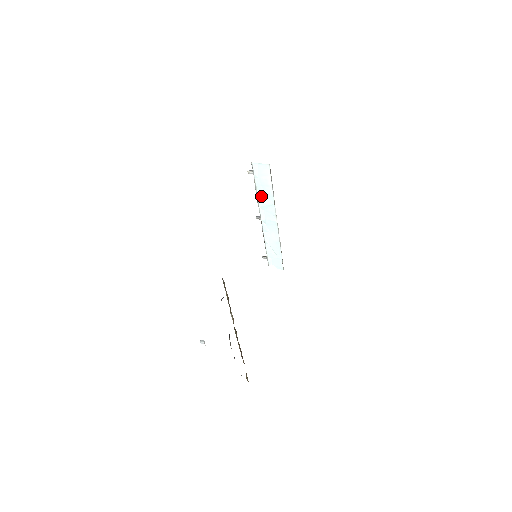
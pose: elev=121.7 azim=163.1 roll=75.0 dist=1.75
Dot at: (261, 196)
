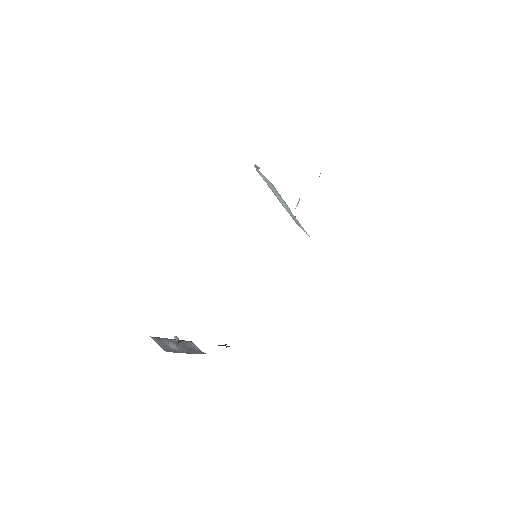
Dot at: occluded
